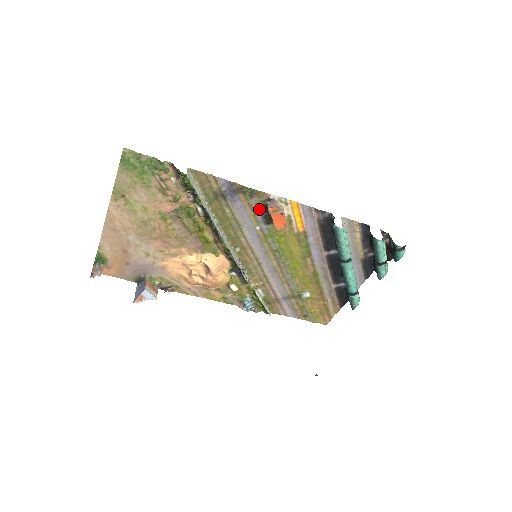
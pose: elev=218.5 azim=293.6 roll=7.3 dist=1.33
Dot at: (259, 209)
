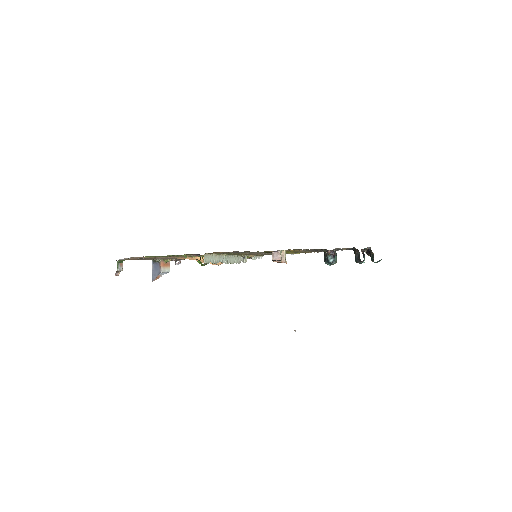
Dot at: occluded
